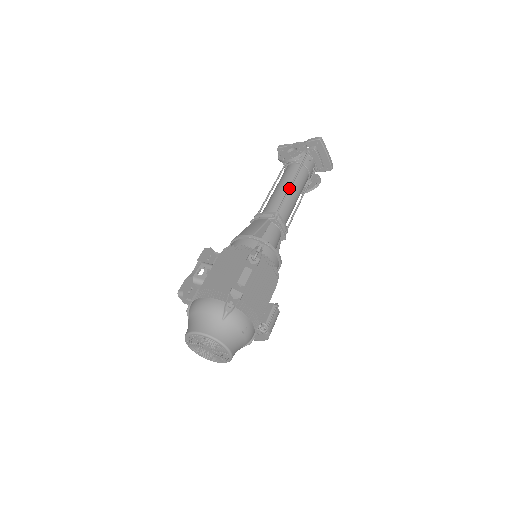
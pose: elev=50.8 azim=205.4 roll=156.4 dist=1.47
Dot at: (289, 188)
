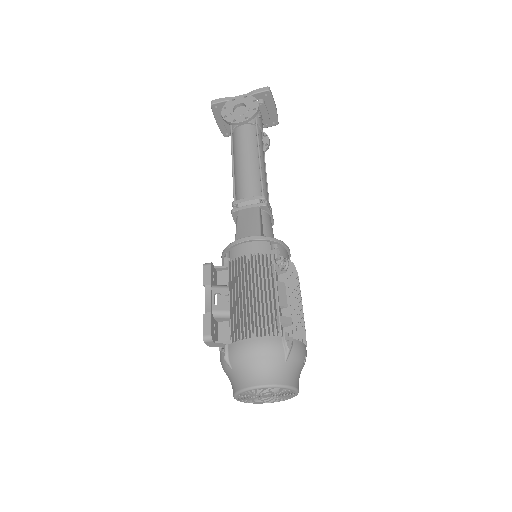
Dot at: (260, 160)
